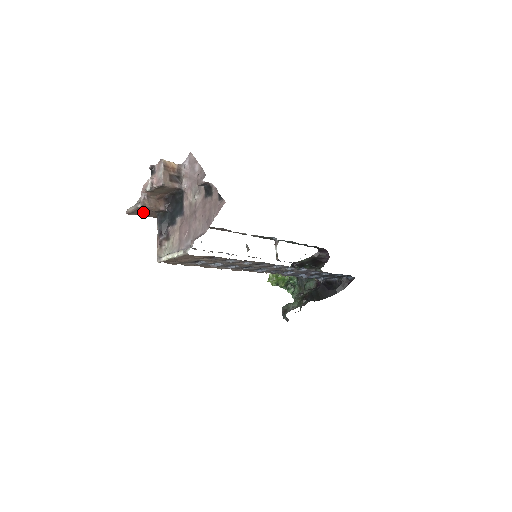
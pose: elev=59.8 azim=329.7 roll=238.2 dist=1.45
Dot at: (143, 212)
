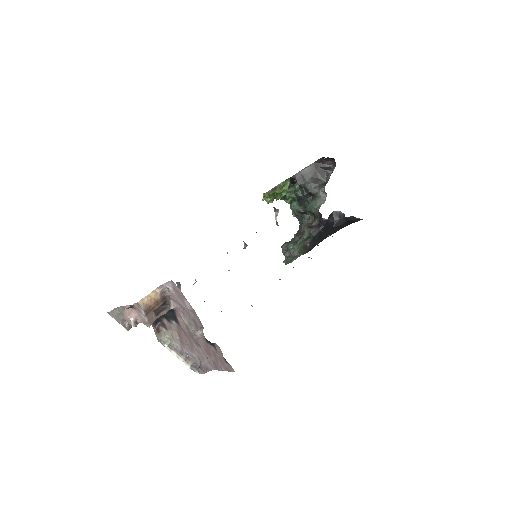
Dot at: occluded
